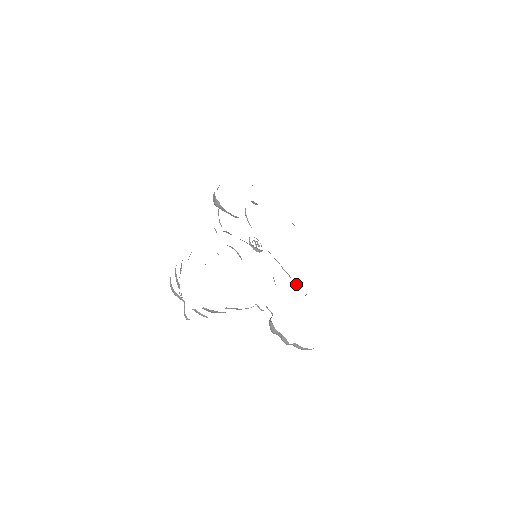
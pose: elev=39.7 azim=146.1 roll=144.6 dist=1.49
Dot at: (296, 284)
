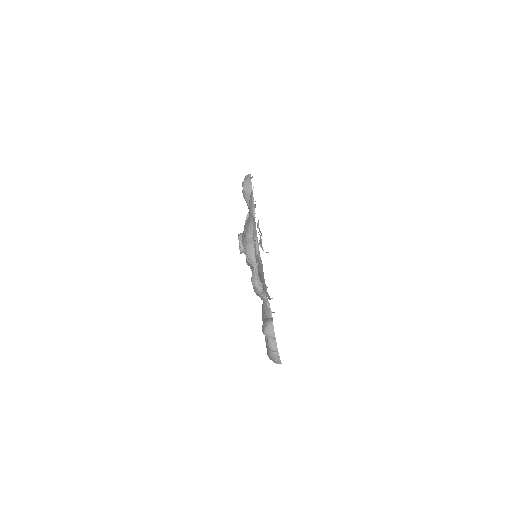
Dot at: occluded
